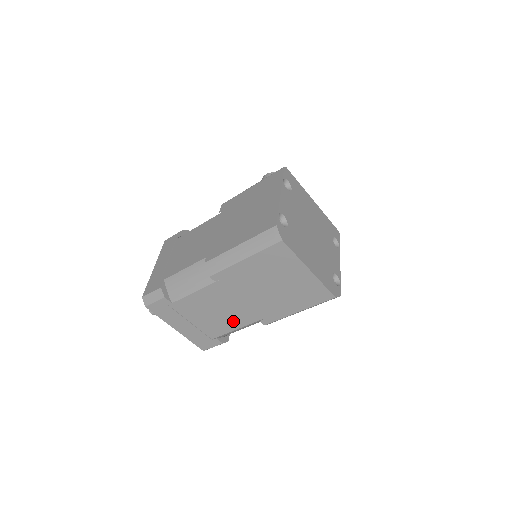
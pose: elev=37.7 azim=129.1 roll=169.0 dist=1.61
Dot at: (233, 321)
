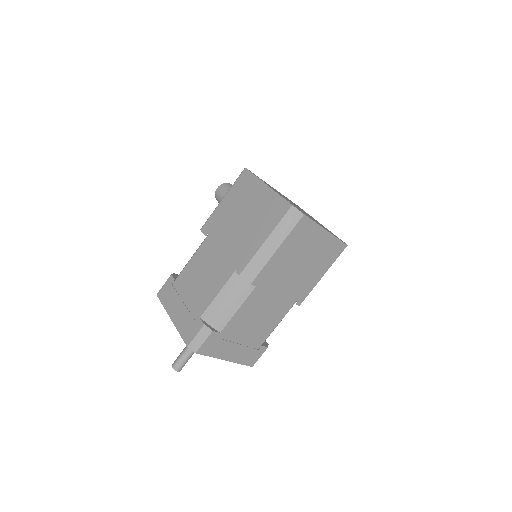
Dot at: (274, 318)
